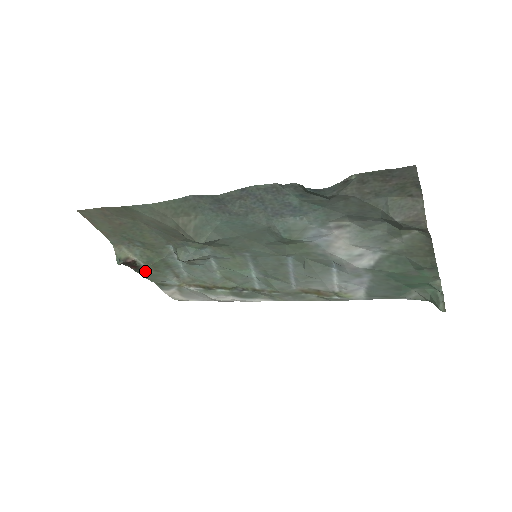
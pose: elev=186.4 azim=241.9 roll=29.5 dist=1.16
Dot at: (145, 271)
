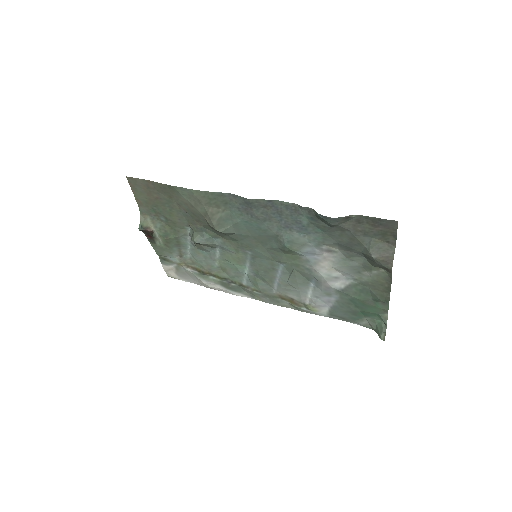
Dot at: (157, 243)
